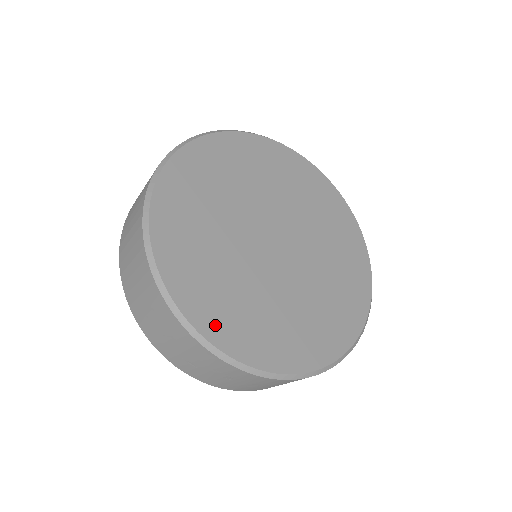
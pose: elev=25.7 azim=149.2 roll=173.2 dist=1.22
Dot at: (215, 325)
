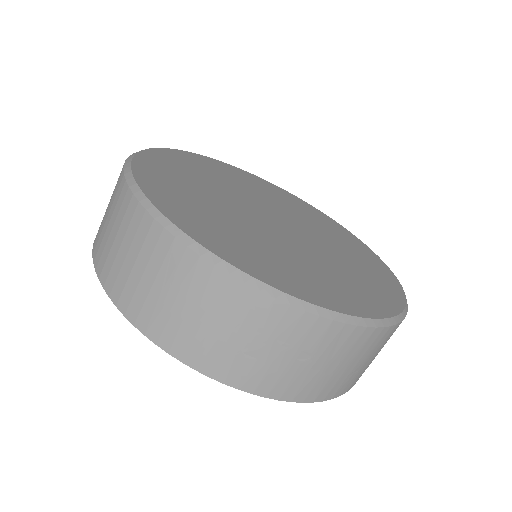
Dot at: (267, 273)
